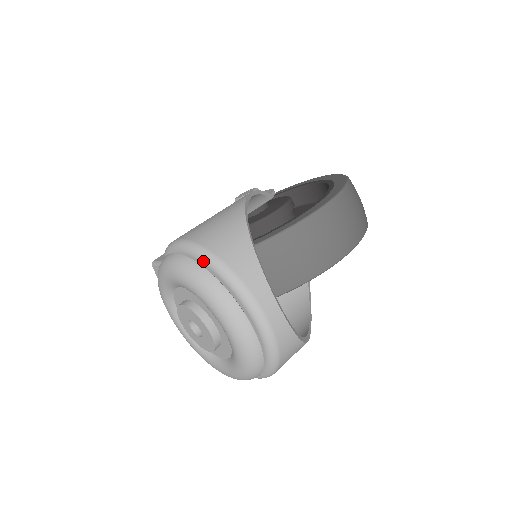
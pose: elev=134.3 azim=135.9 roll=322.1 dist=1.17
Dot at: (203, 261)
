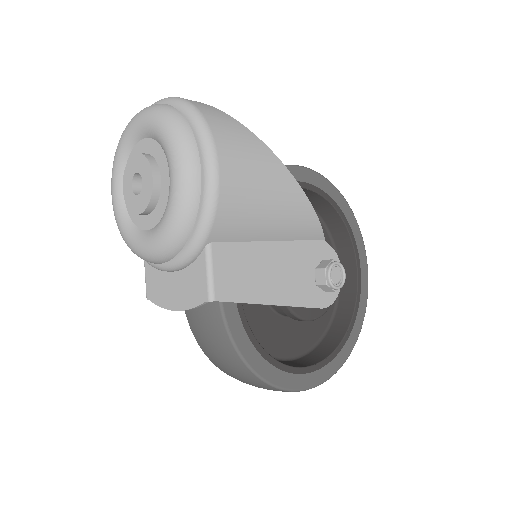
Dot at: occluded
